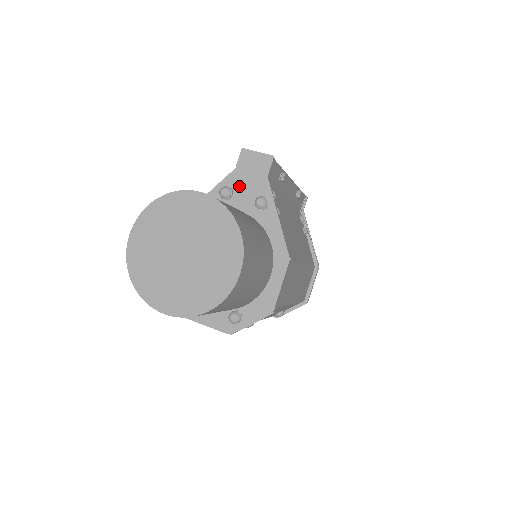
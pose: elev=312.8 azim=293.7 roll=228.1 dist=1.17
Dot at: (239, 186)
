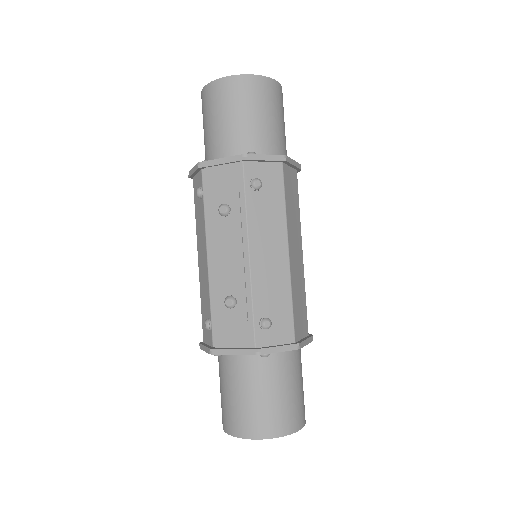
Dot at: occluded
